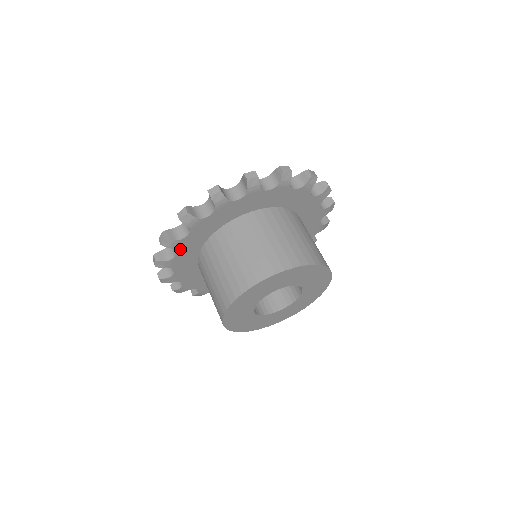
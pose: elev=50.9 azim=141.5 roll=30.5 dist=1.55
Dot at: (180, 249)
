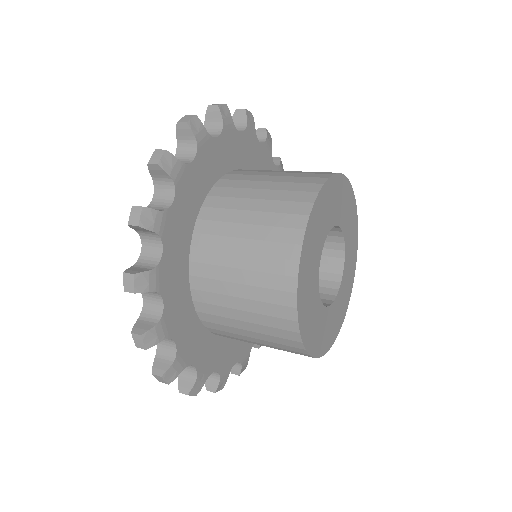
Dot at: (166, 238)
